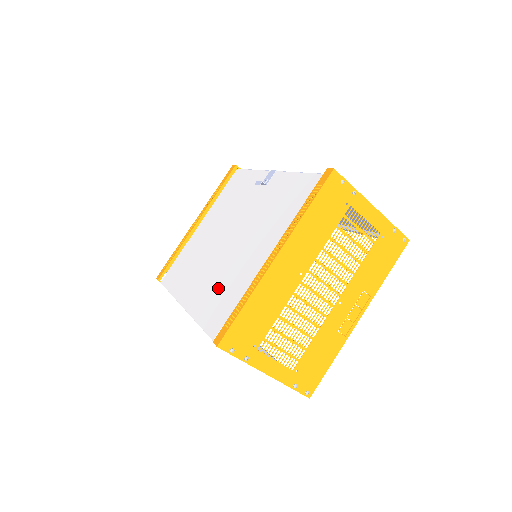
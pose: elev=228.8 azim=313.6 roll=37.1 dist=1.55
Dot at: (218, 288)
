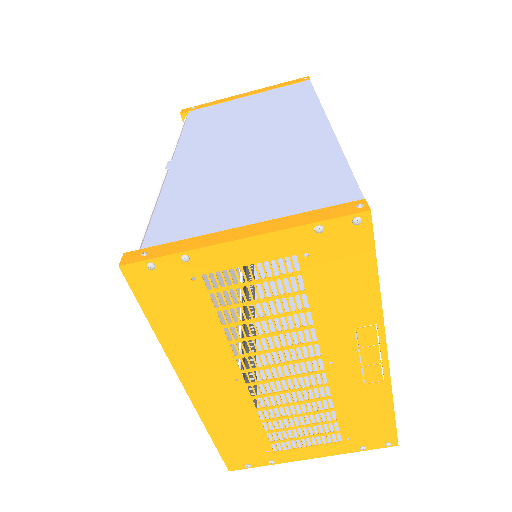
Dot at: occluded
